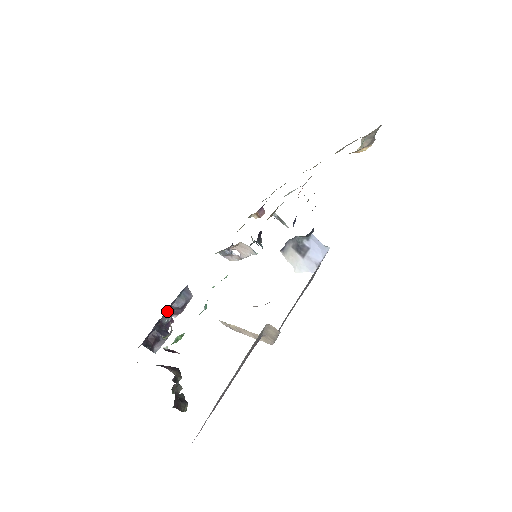
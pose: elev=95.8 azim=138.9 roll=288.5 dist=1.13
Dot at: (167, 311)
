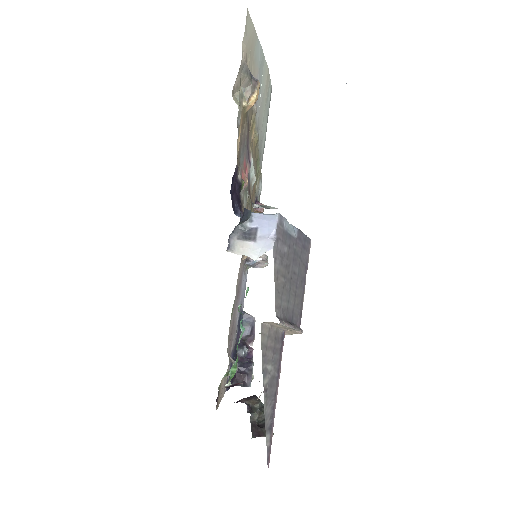
Dot at: (239, 344)
